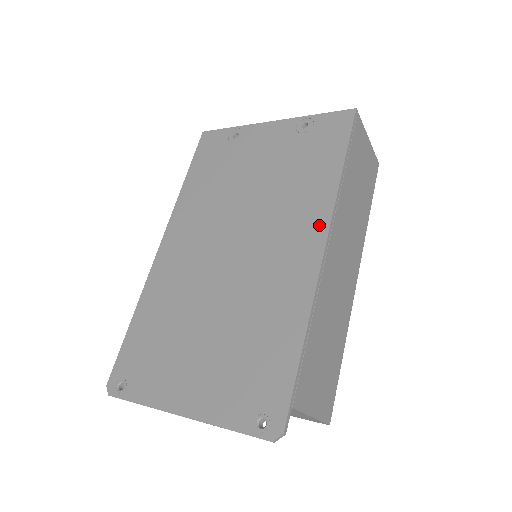
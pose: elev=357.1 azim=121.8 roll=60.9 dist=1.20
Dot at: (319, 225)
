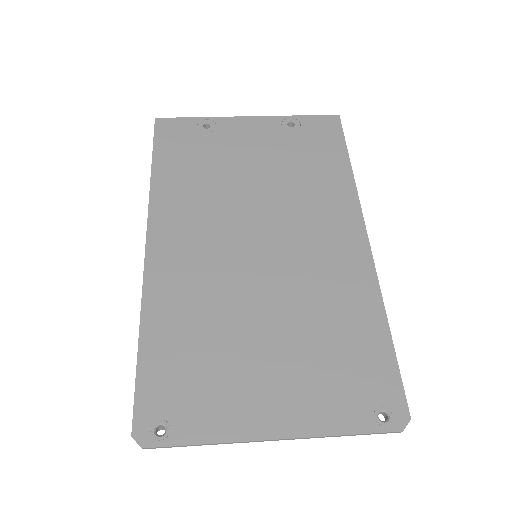
Dot at: (352, 216)
